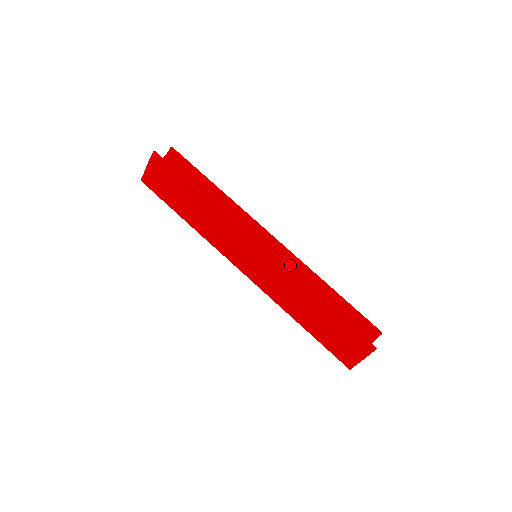
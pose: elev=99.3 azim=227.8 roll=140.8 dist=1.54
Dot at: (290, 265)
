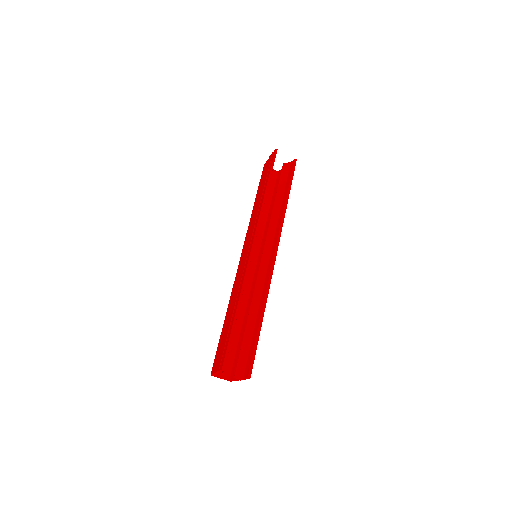
Dot at: (264, 281)
